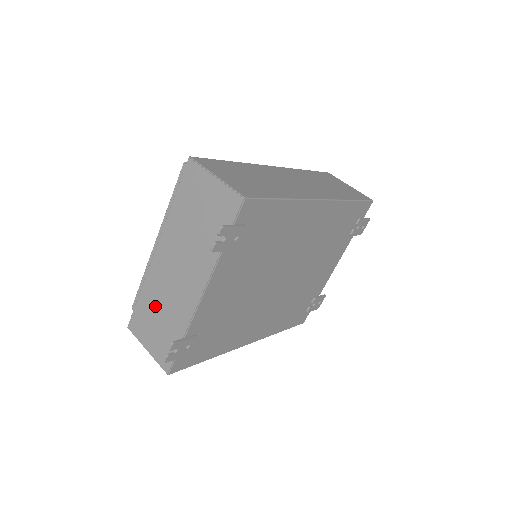
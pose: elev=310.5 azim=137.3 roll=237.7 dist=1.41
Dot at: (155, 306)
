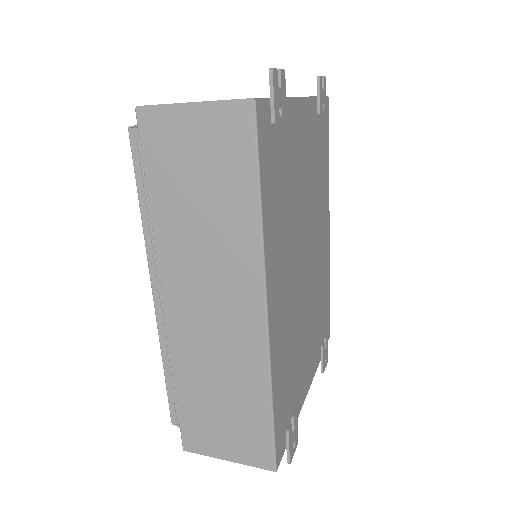
Dot at: occluded
